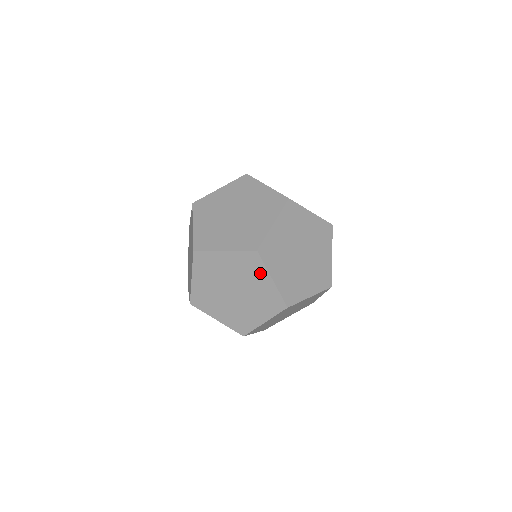
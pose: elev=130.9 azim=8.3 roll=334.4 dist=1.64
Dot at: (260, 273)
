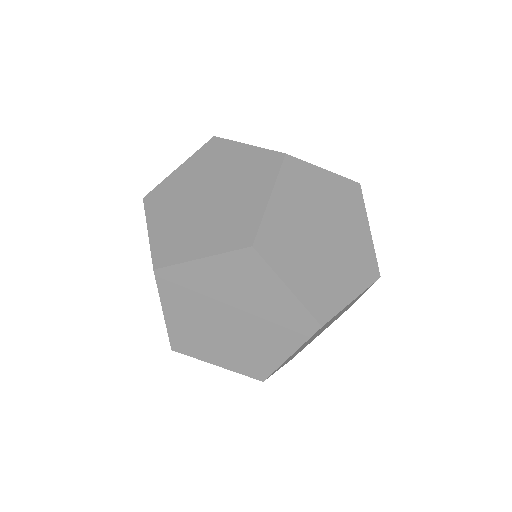
Dot at: (266, 282)
